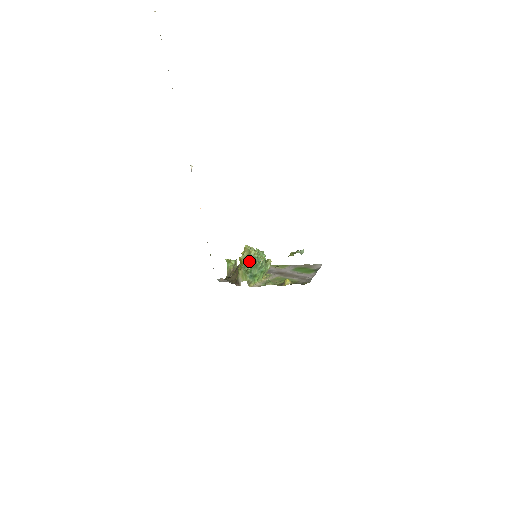
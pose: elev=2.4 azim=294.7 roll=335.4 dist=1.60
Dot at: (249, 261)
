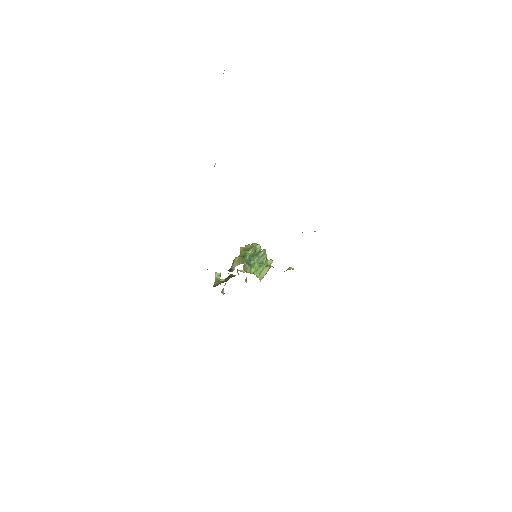
Dot at: (250, 249)
